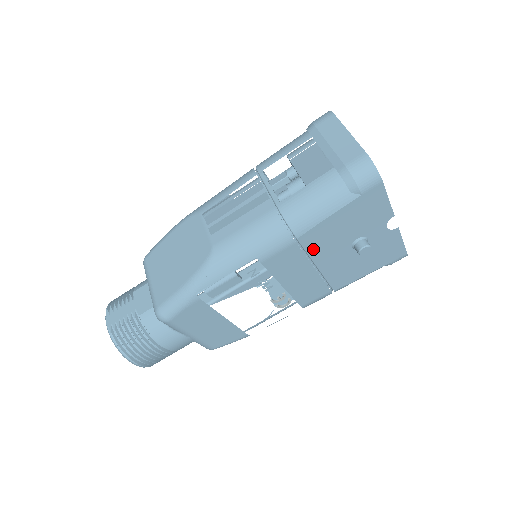
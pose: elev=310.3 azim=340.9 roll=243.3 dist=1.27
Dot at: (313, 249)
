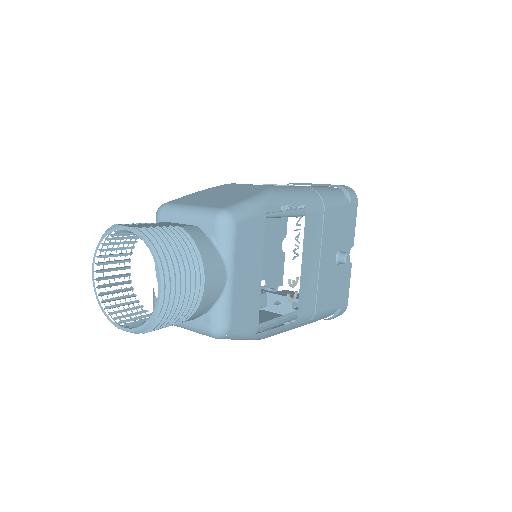
Dot at: (325, 233)
